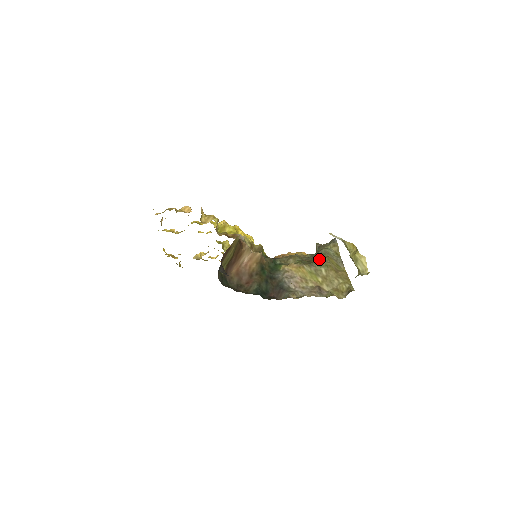
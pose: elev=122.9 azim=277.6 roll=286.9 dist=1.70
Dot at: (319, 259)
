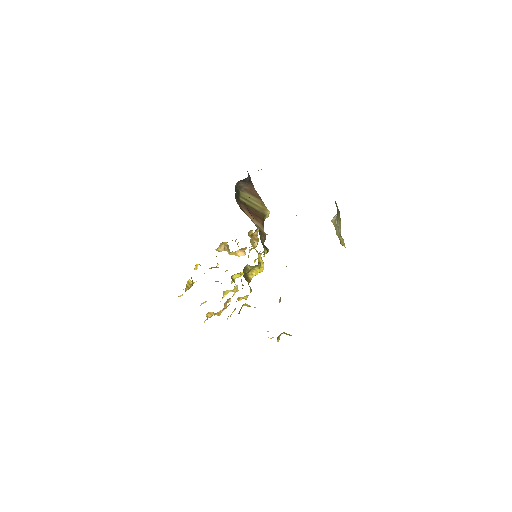
Dot at: occluded
